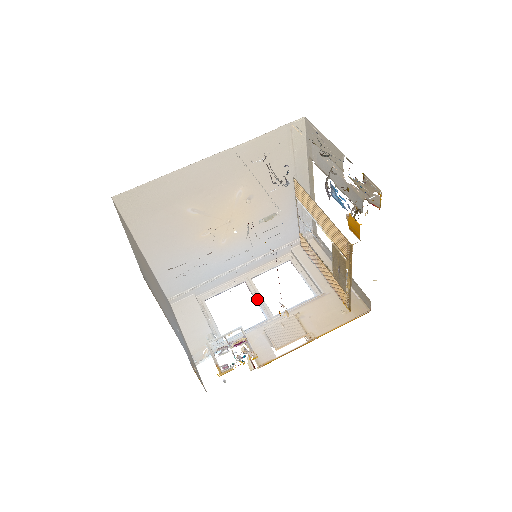
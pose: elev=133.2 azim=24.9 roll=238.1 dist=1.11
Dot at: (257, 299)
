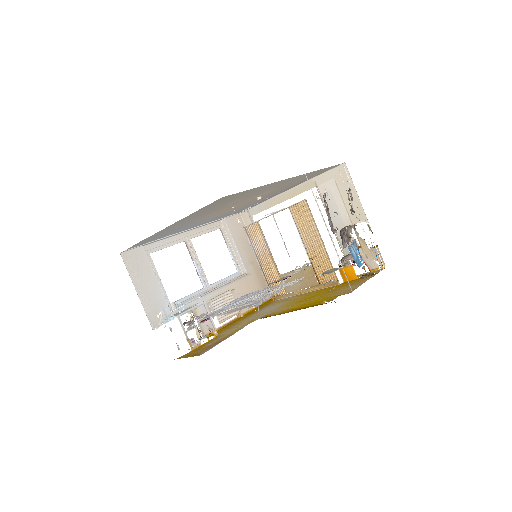
Dot at: (197, 264)
